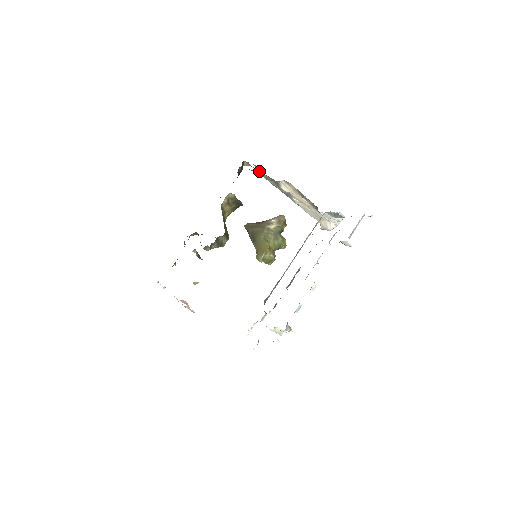
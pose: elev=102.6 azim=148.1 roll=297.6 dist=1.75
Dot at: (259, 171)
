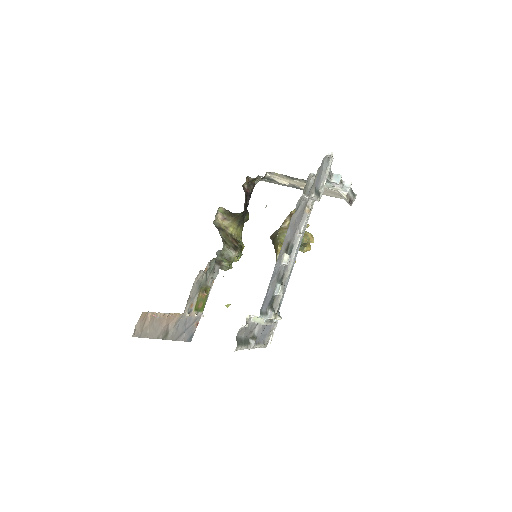
Dot at: (260, 179)
